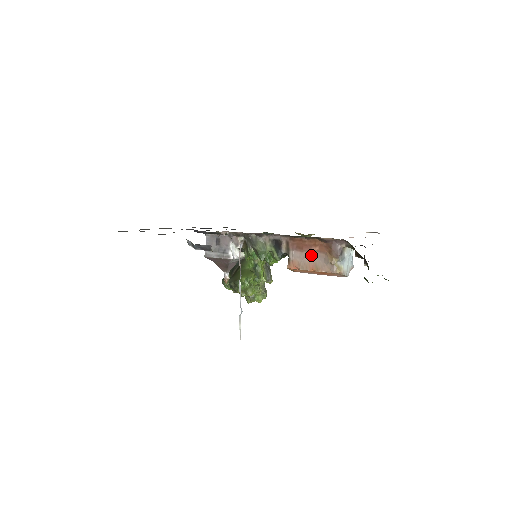
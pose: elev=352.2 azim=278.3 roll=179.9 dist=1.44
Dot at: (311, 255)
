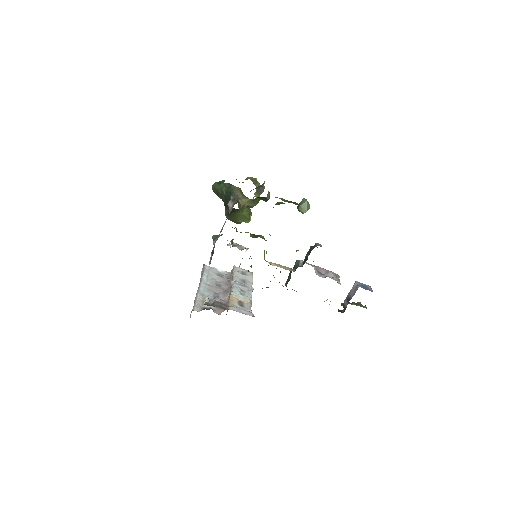
Dot at: occluded
